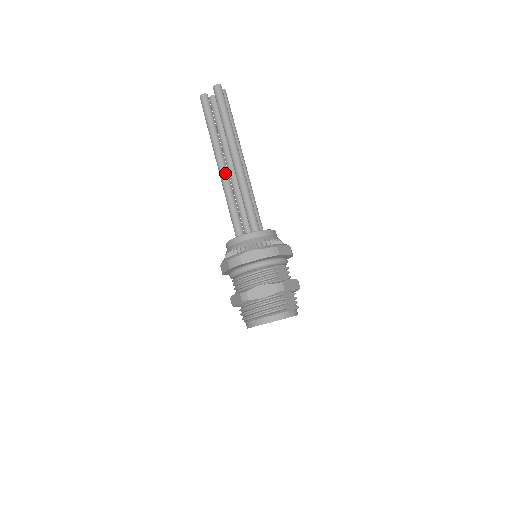
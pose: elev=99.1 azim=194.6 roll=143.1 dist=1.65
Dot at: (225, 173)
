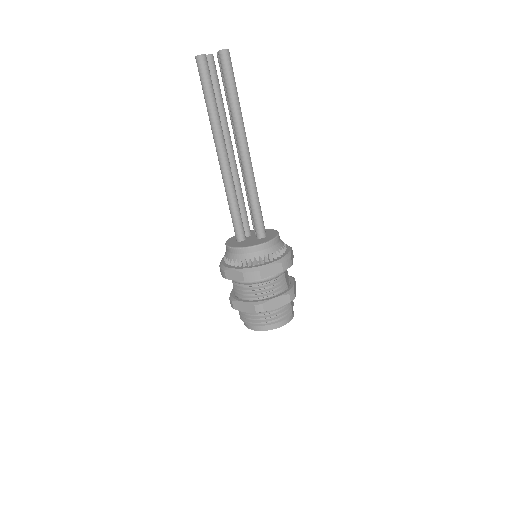
Dot at: (228, 164)
